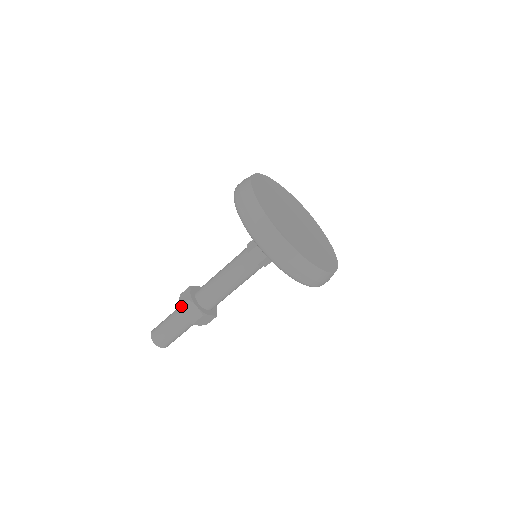
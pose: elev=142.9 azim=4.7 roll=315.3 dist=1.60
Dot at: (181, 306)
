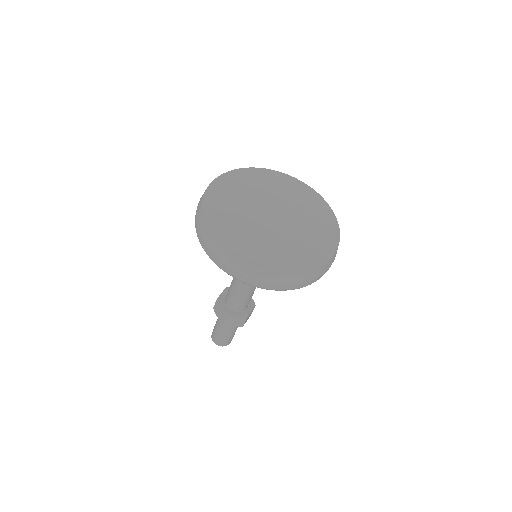
Dot at: (214, 306)
